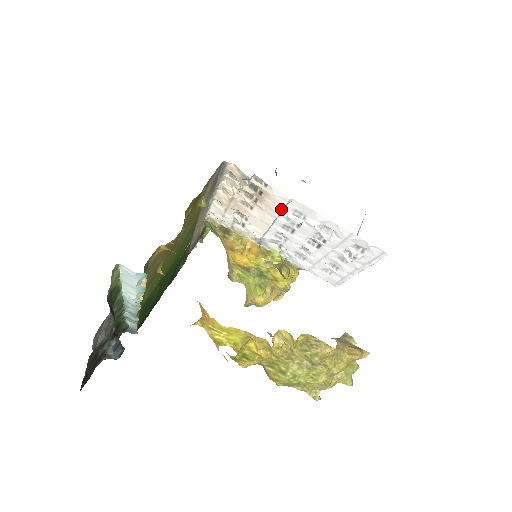
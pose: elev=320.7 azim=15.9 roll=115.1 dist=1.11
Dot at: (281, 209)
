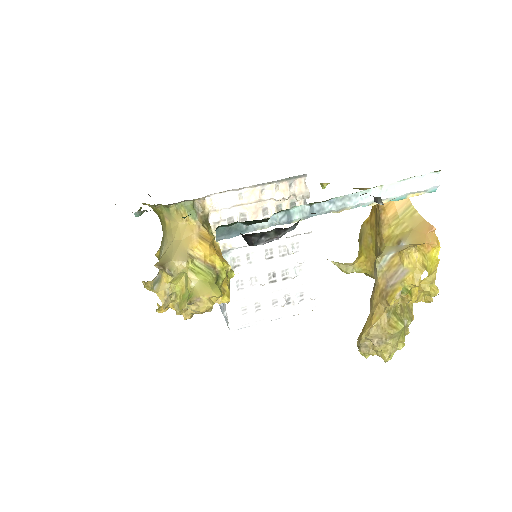
Dot at: (296, 234)
